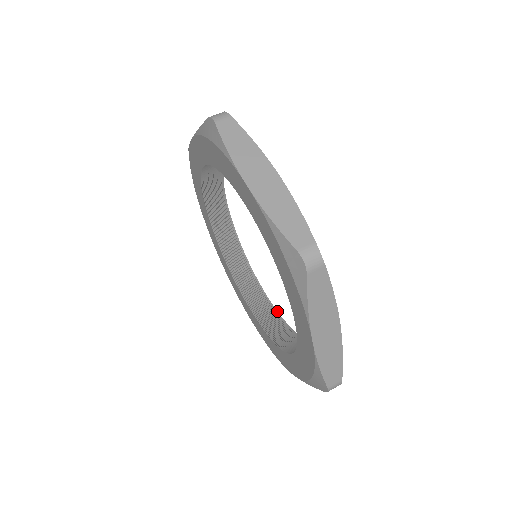
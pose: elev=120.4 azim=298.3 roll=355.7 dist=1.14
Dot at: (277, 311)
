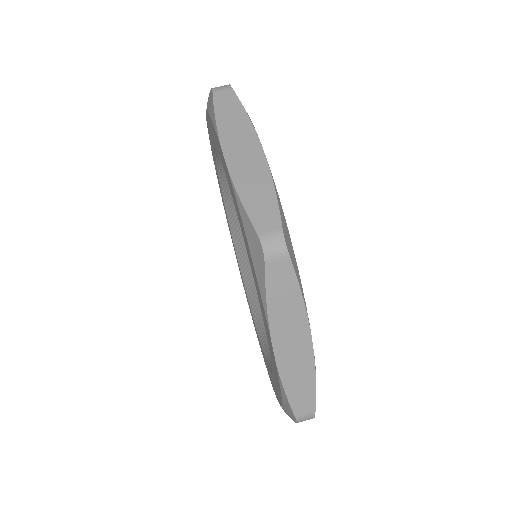
Dot at: occluded
